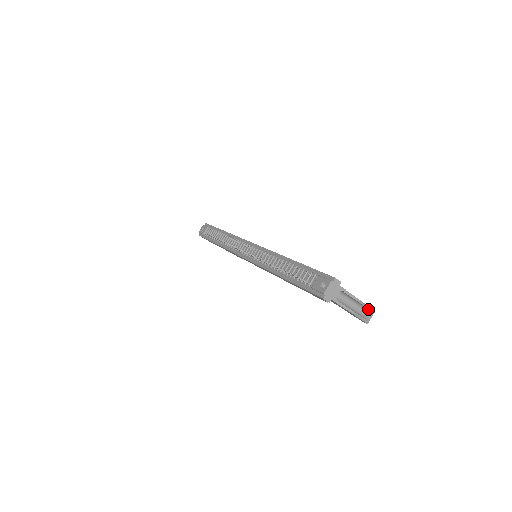
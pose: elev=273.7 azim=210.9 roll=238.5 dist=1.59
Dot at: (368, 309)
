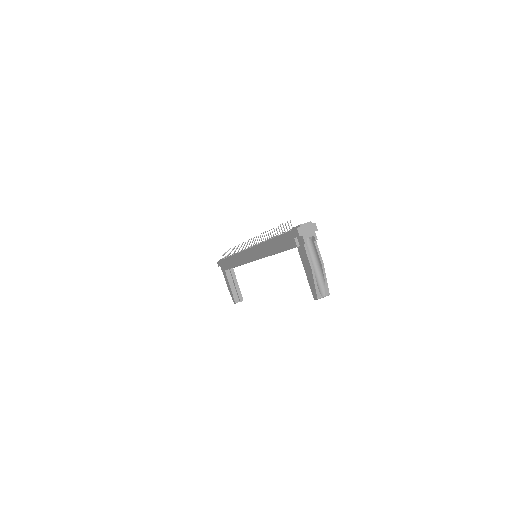
Dot at: (325, 283)
